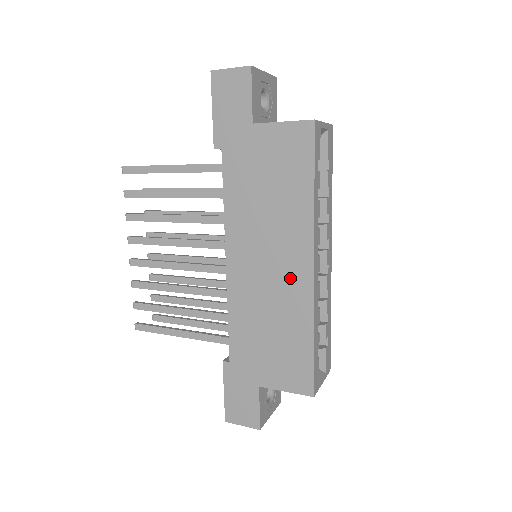
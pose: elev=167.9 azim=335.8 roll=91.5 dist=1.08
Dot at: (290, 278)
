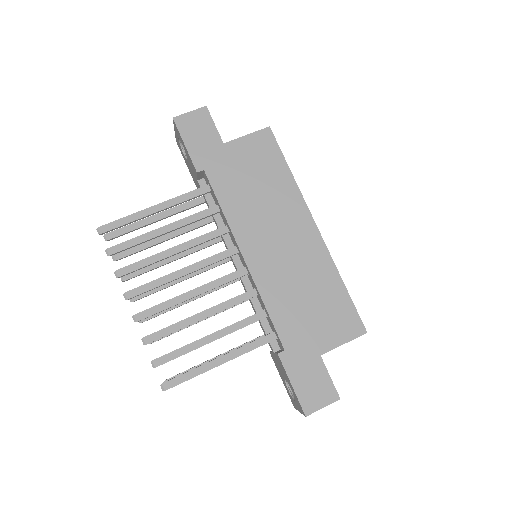
Dot at: (303, 244)
